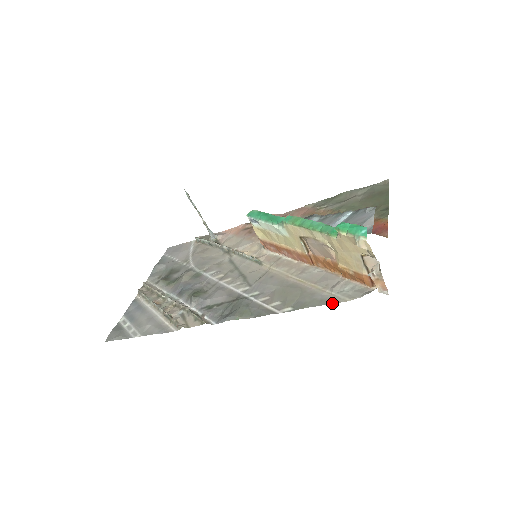
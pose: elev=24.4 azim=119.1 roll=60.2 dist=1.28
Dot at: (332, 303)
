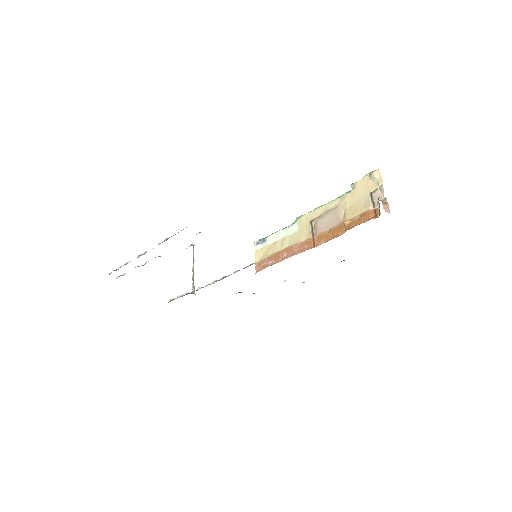
Dot at: occluded
